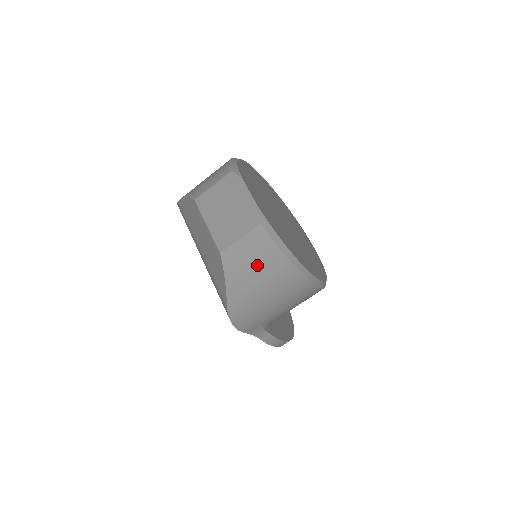
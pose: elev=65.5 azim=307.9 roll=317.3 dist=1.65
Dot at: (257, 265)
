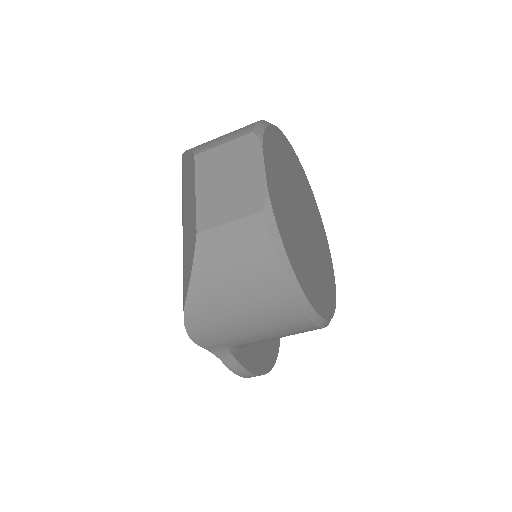
Dot at: (239, 266)
